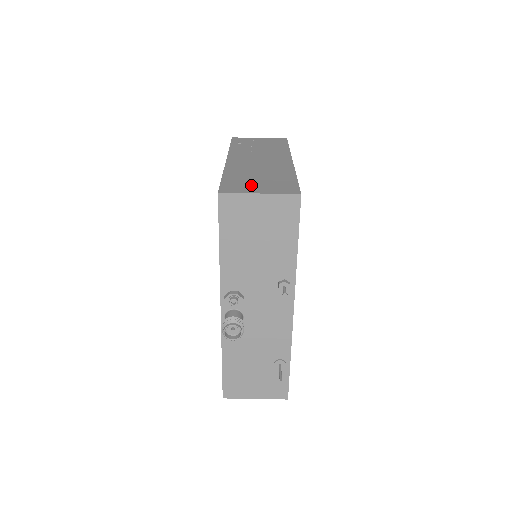
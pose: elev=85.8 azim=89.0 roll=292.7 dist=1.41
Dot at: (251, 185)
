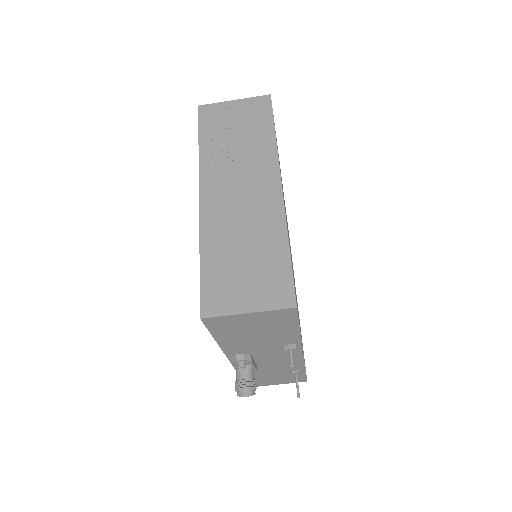
Dot at: (236, 287)
